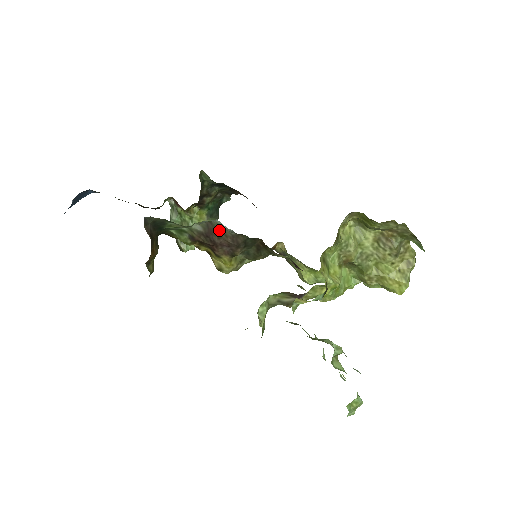
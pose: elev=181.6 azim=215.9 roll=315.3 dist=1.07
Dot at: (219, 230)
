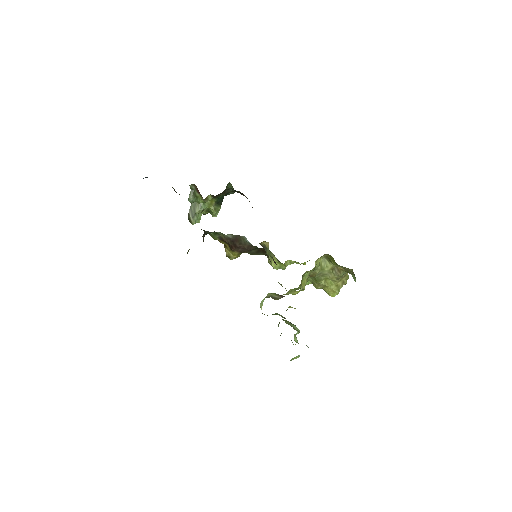
Dot at: (242, 241)
